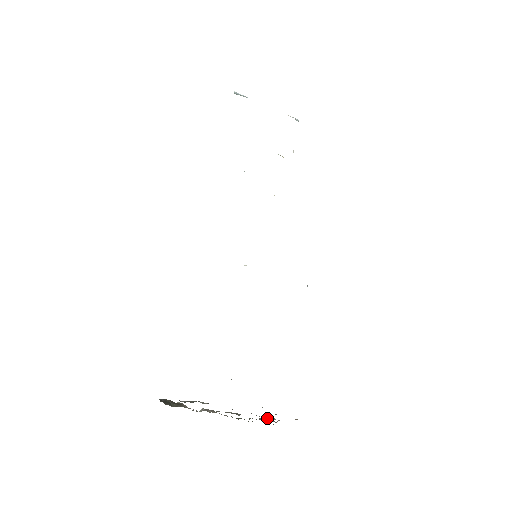
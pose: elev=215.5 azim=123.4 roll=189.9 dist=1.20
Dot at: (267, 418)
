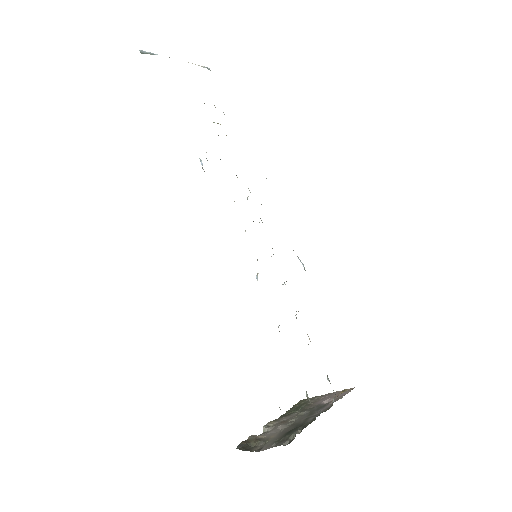
Dot at: (325, 402)
